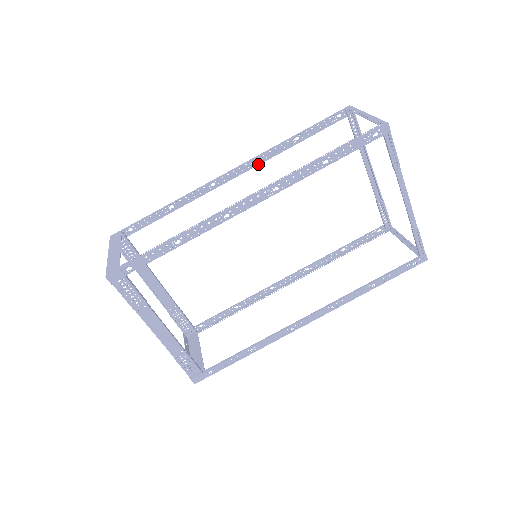
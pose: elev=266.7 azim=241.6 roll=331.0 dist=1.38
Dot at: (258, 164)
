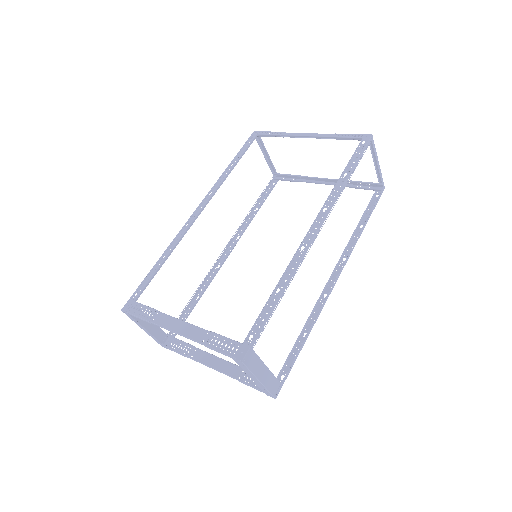
Dot at: occluded
